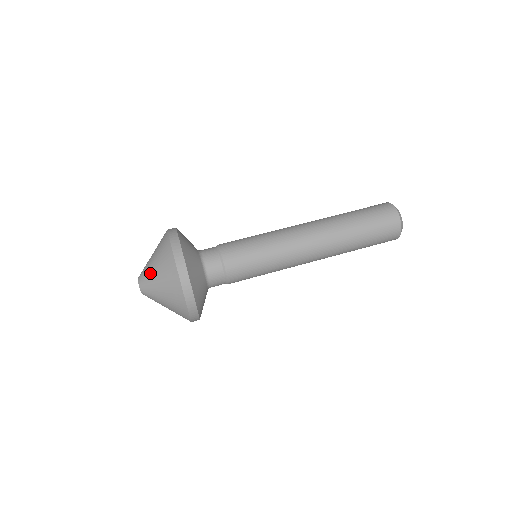
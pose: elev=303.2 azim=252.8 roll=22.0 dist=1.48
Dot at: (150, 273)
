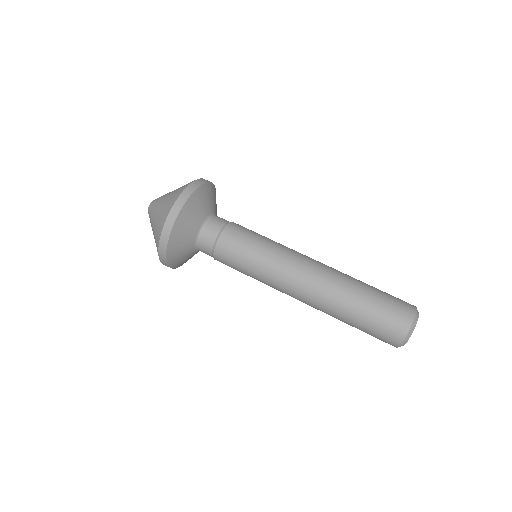
Dot at: (164, 196)
